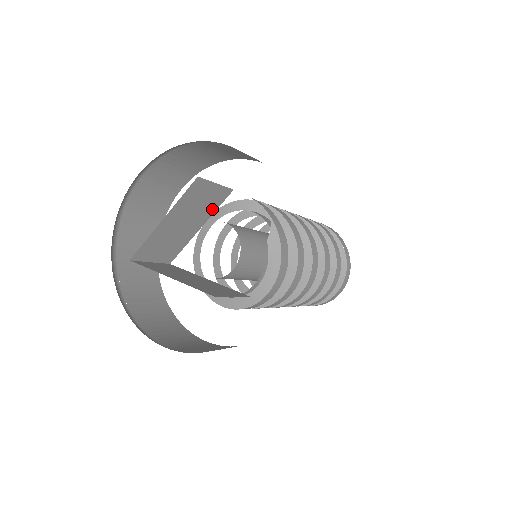
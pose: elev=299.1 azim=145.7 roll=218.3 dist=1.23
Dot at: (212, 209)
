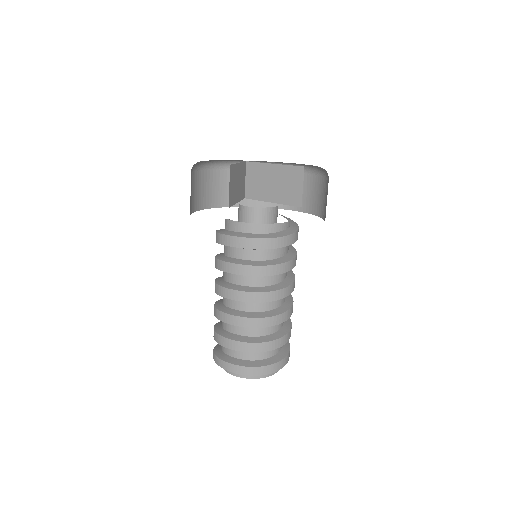
Dot at: (241, 197)
